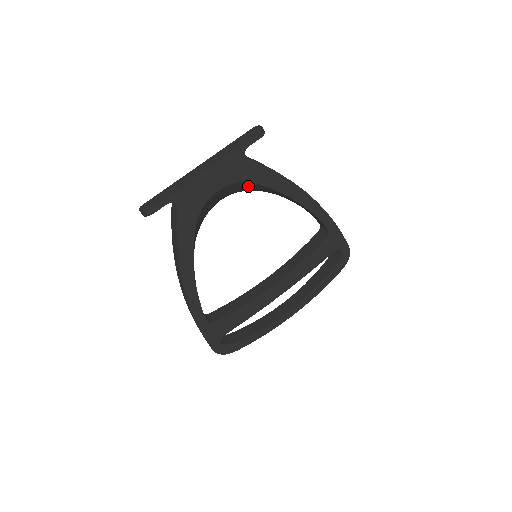
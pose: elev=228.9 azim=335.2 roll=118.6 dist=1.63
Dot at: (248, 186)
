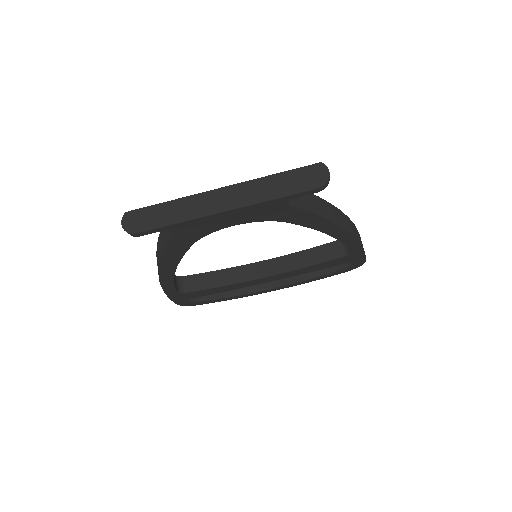
Dot at: occluded
